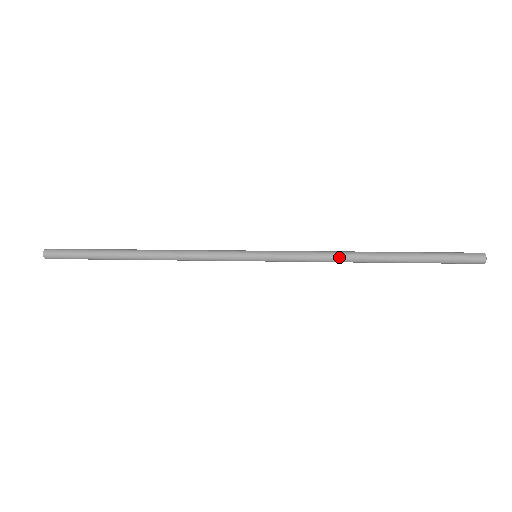
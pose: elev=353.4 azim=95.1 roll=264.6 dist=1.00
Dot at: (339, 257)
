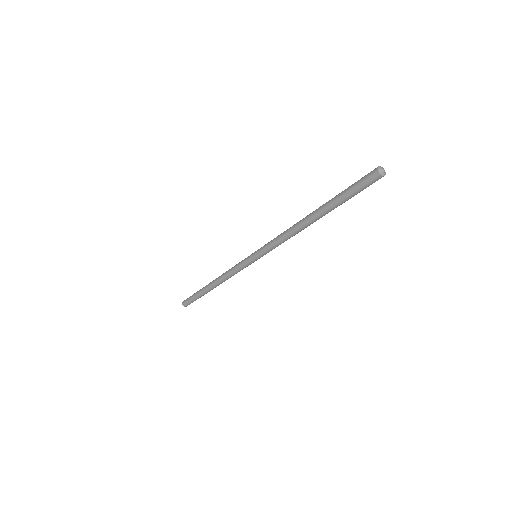
Dot at: (291, 233)
